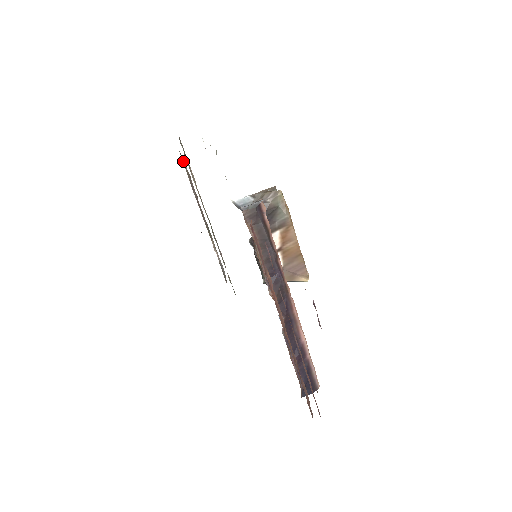
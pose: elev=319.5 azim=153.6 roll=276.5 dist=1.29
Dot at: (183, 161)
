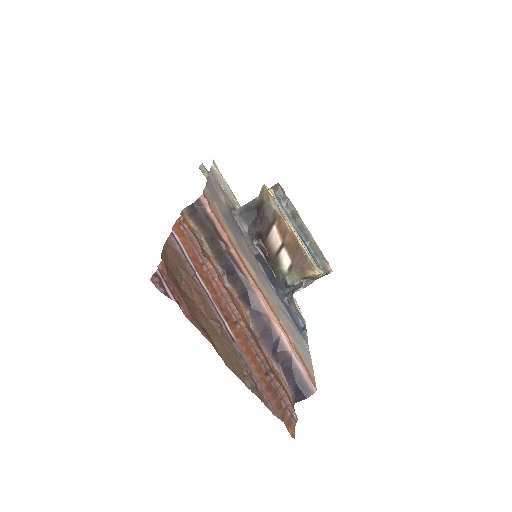
Dot at: occluded
